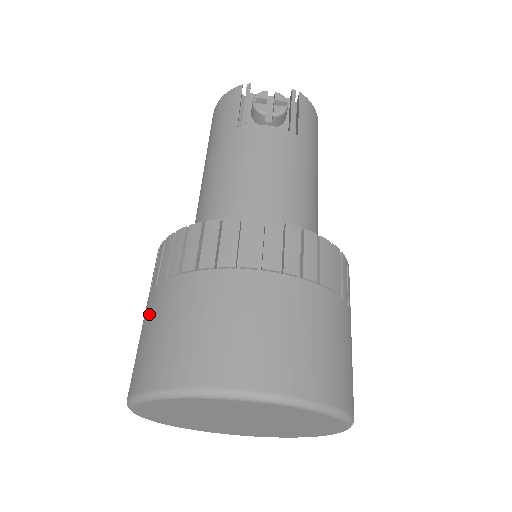
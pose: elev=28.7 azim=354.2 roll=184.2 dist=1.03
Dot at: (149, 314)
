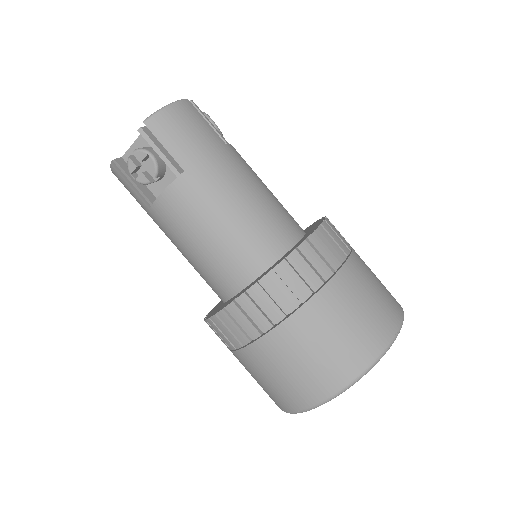
Dot at: occluded
